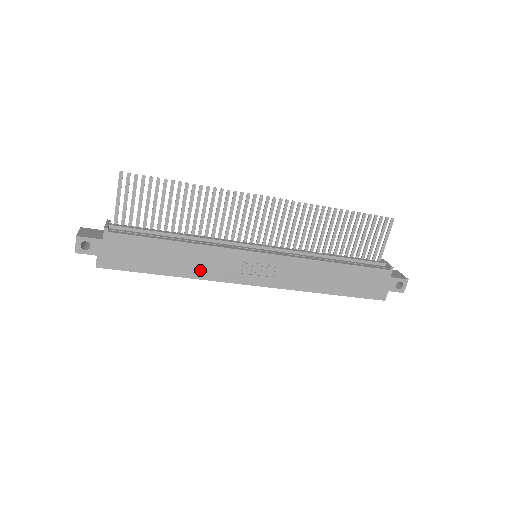
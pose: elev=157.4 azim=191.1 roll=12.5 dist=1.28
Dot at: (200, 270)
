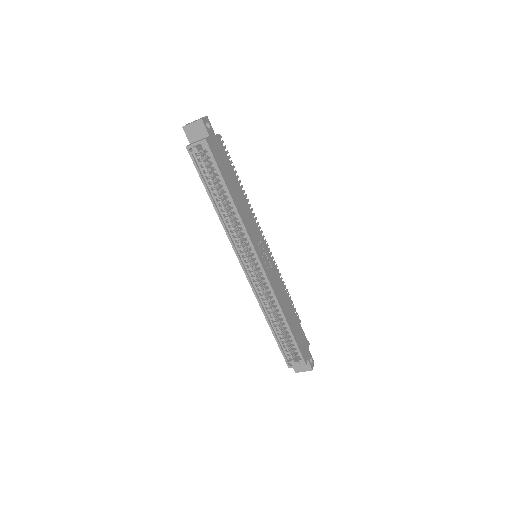
Dot at: (244, 217)
